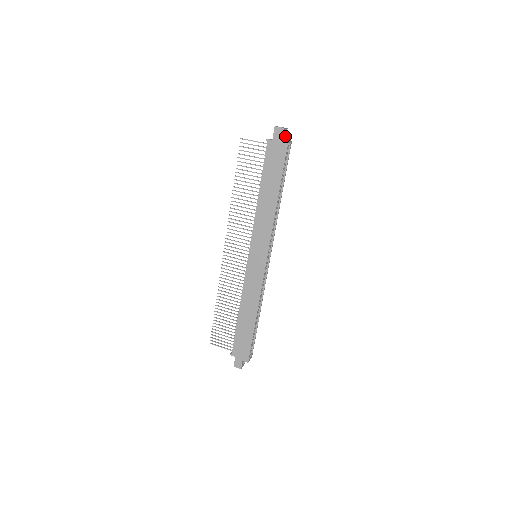
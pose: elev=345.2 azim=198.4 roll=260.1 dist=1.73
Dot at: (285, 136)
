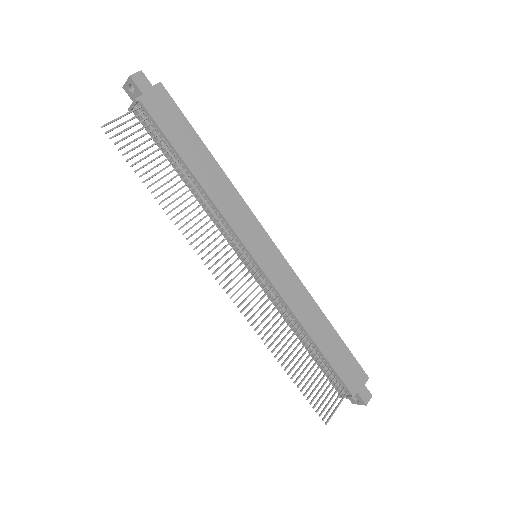
Dot at: occluded
